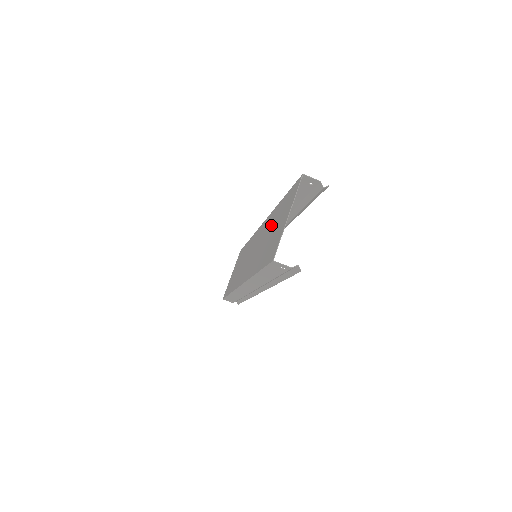
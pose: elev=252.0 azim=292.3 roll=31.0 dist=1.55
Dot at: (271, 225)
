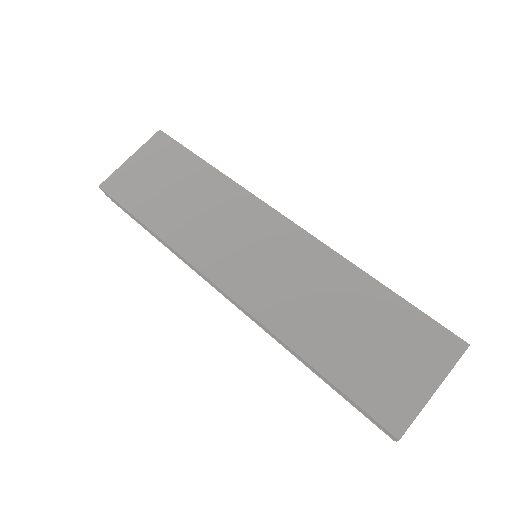
Dot at: (351, 303)
